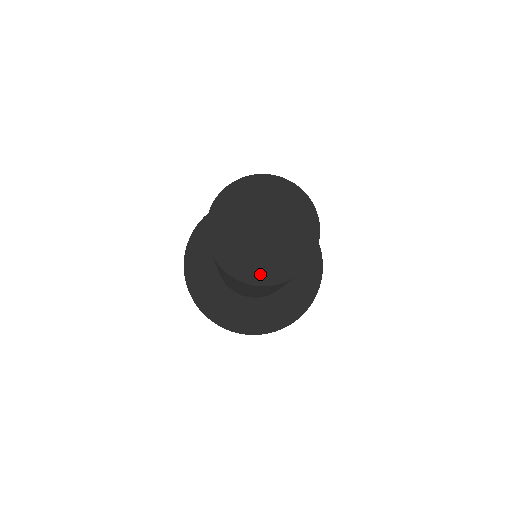
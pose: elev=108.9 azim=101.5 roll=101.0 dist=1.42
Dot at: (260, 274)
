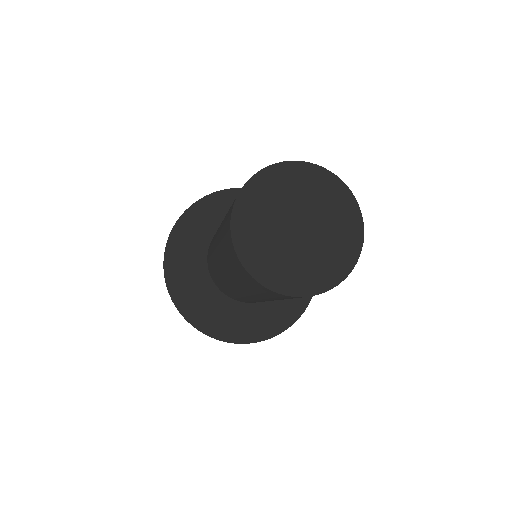
Dot at: (267, 269)
